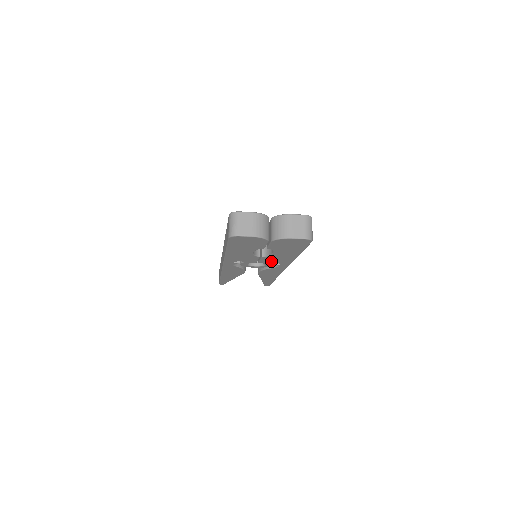
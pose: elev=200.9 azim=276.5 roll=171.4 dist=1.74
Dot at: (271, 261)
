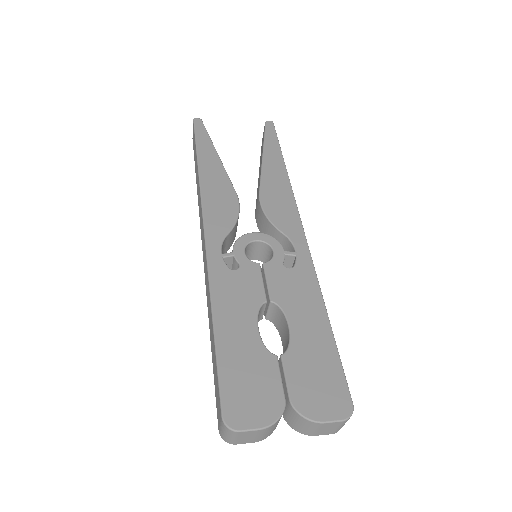
Dot at: occluded
